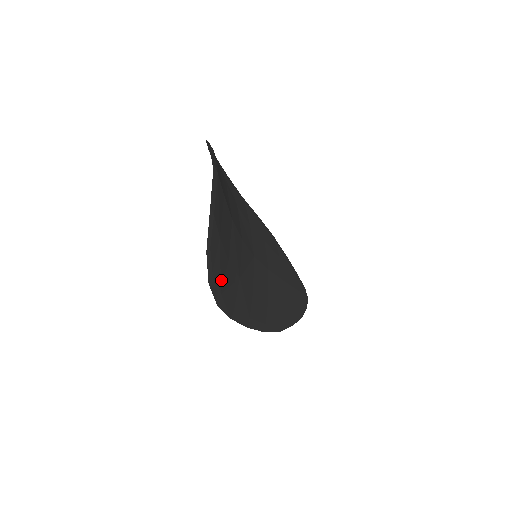
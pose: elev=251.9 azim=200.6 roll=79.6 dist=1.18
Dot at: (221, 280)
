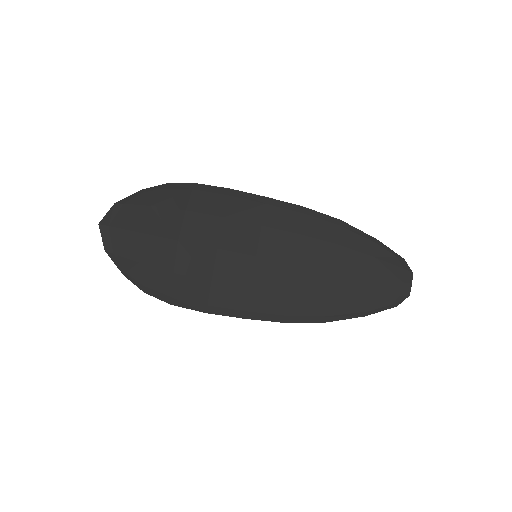
Dot at: (165, 288)
